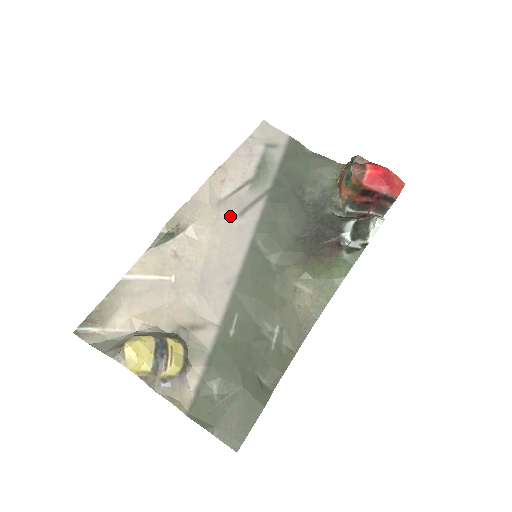
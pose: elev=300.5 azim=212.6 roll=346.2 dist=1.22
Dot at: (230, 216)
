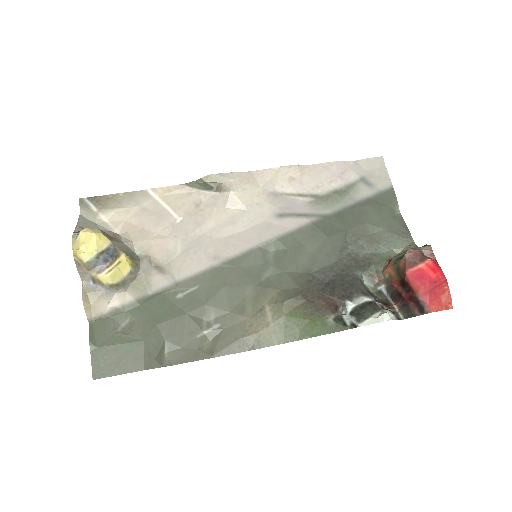
Dot at: (270, 210)
